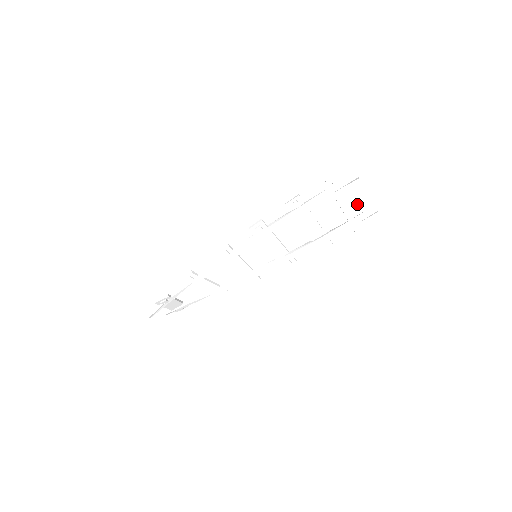
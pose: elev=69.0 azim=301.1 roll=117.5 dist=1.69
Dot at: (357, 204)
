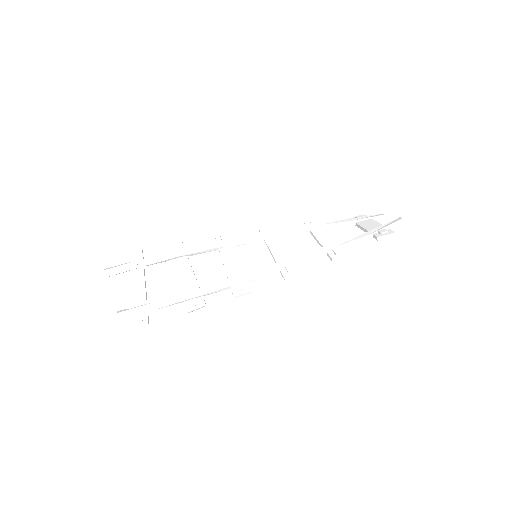
Dot at: (381, 224)
